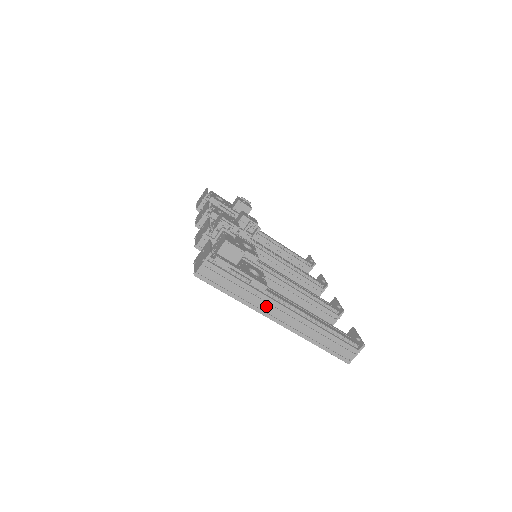
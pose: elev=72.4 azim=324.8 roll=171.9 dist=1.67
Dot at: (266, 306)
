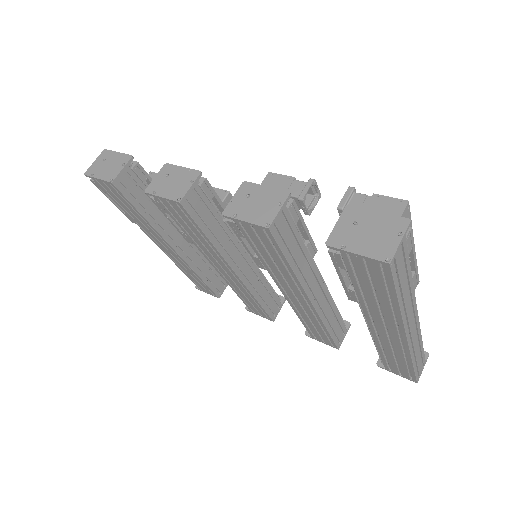
Dot at: (410, 313)
